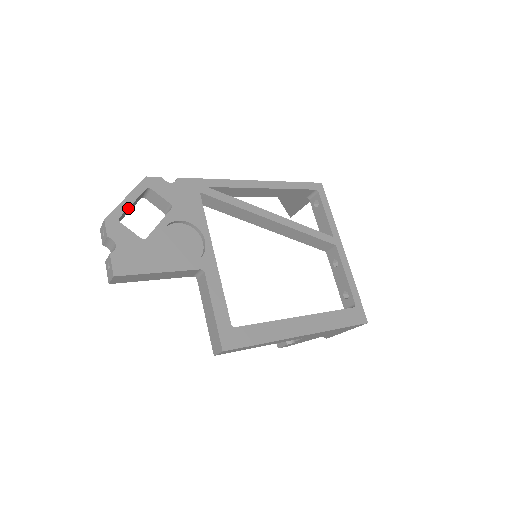
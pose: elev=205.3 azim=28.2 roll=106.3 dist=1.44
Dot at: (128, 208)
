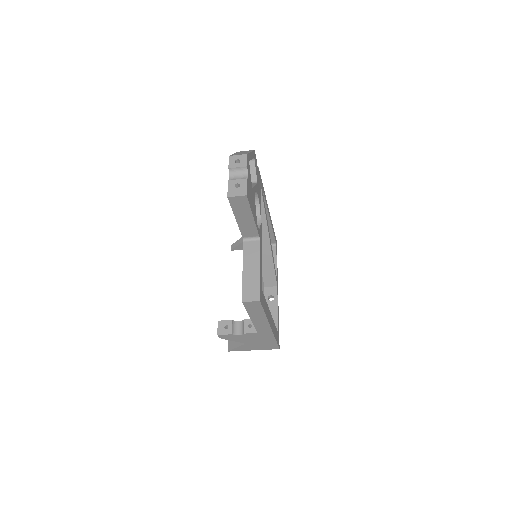
Dot at: occluded
